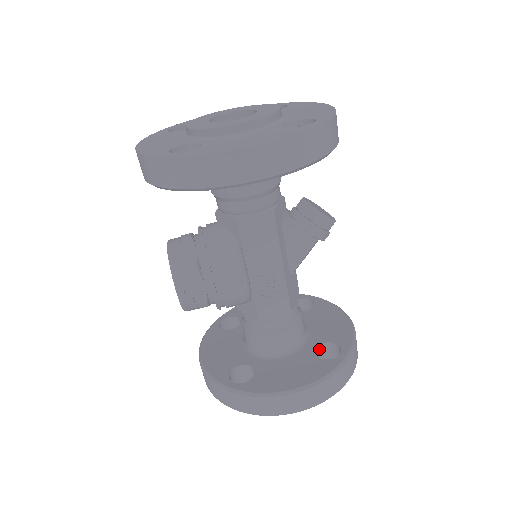
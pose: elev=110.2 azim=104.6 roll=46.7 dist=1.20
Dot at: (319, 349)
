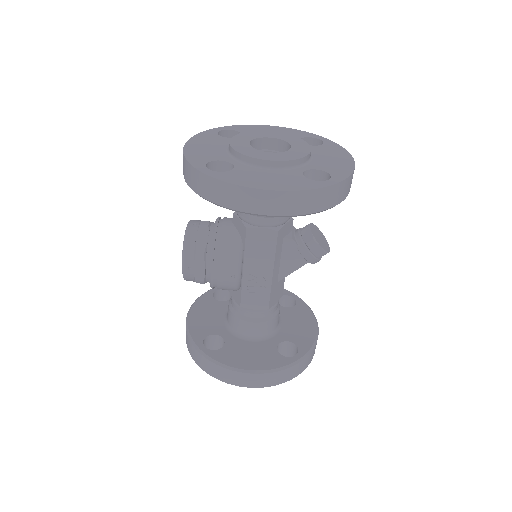
Dot at: (282, 344)
